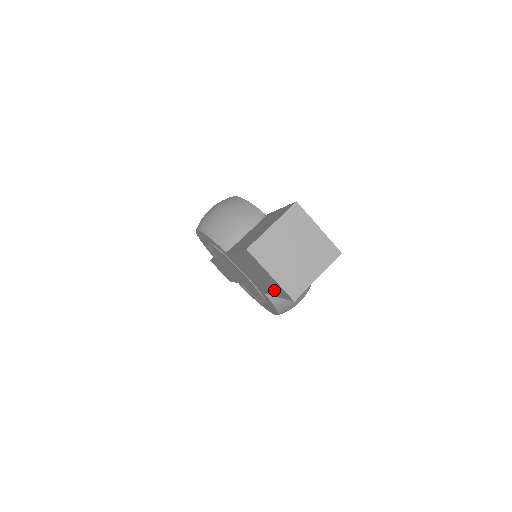
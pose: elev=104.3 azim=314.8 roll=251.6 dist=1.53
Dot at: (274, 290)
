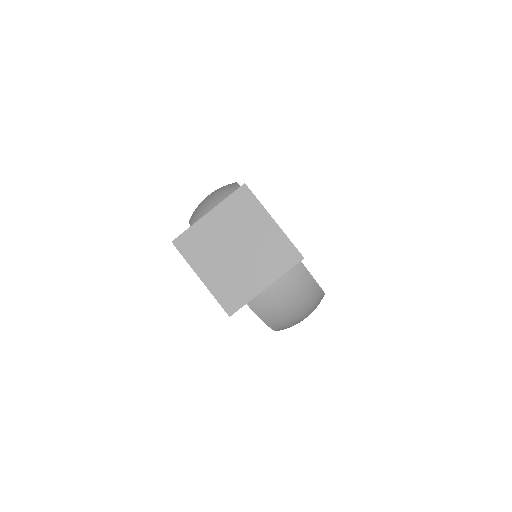
Dot at: occluded
